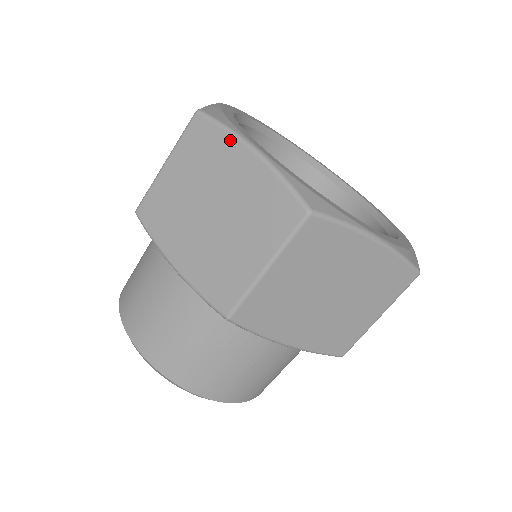
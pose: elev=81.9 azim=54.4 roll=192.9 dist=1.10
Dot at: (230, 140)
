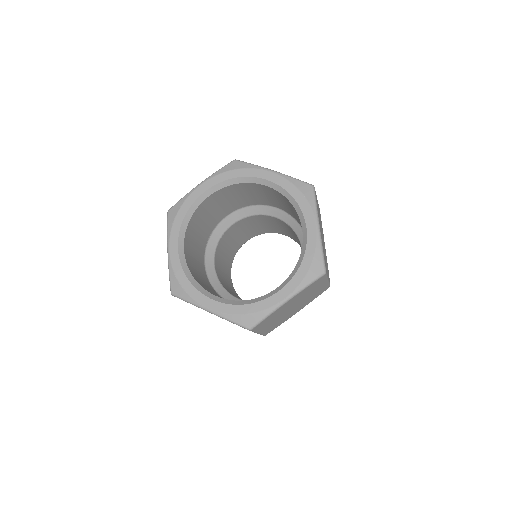
Dot at: (196, 306)
